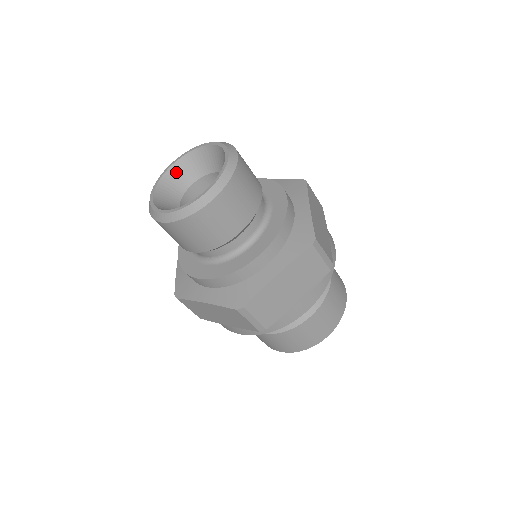
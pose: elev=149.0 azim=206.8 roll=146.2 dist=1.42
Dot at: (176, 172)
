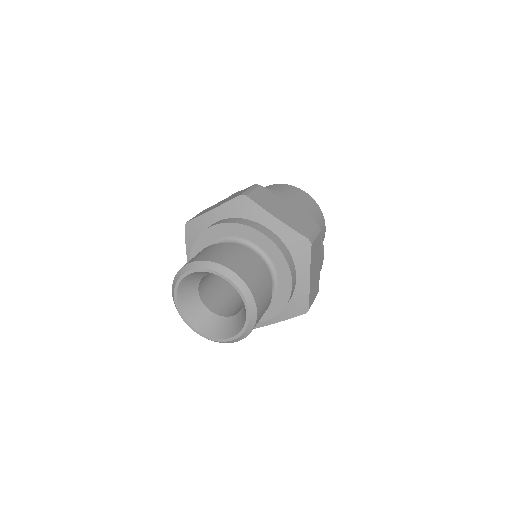
Dot at: (184, 301)
